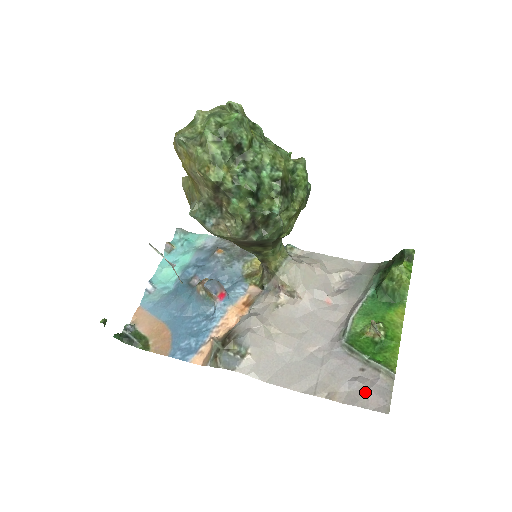
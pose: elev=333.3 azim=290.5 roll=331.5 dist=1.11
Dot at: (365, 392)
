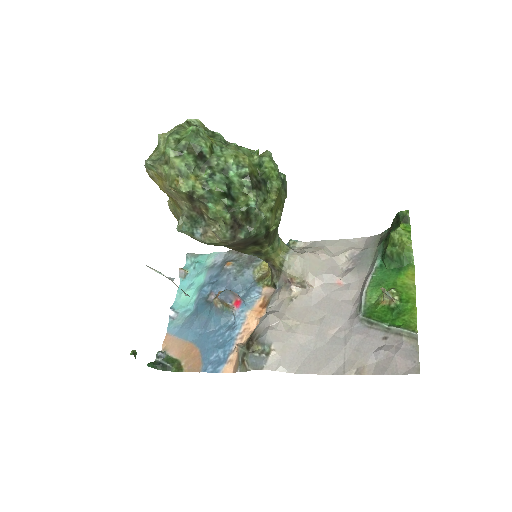
Dot at: (392, 359)
